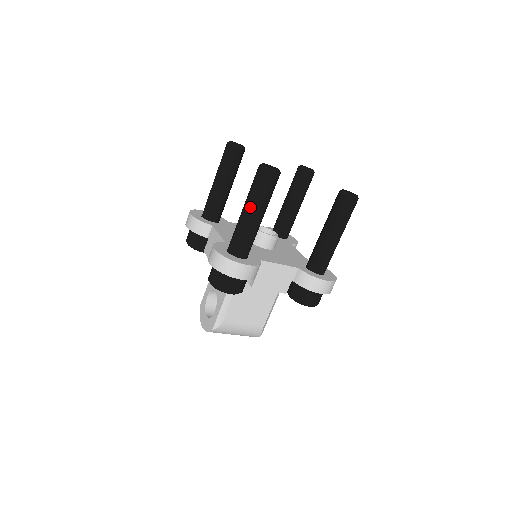
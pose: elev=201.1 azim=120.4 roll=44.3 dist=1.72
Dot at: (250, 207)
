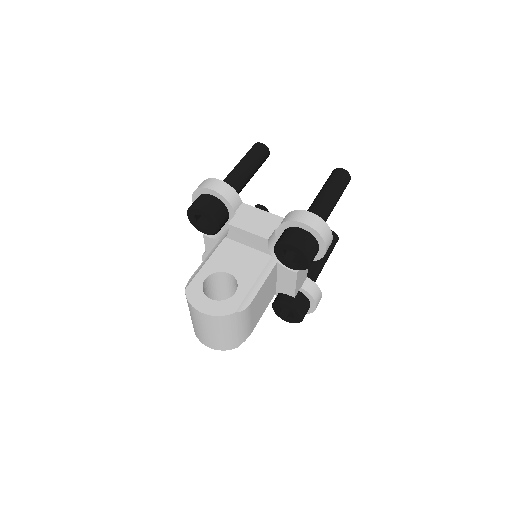
Dot at: (335, 194)
